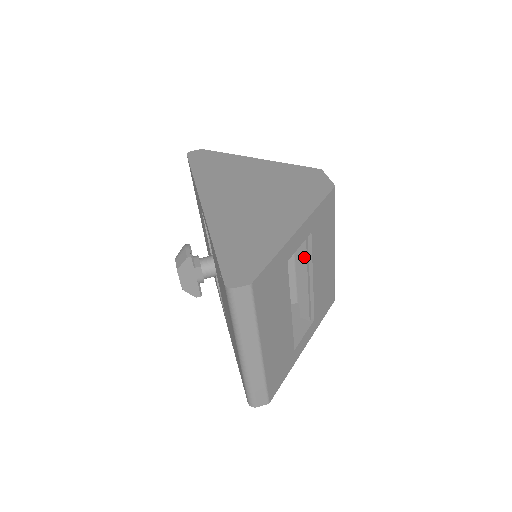
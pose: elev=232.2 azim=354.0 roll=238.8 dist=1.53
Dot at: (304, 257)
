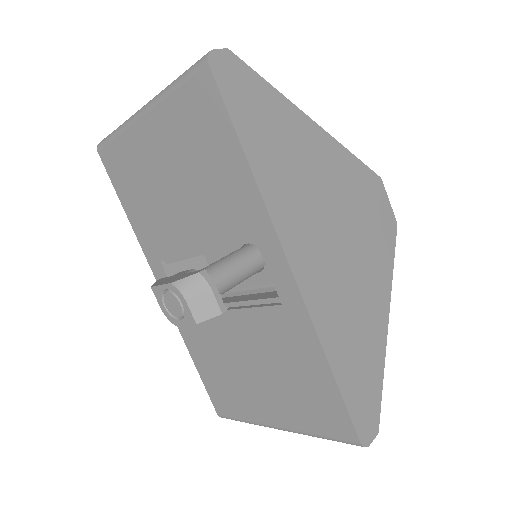
Dot at: occluded
